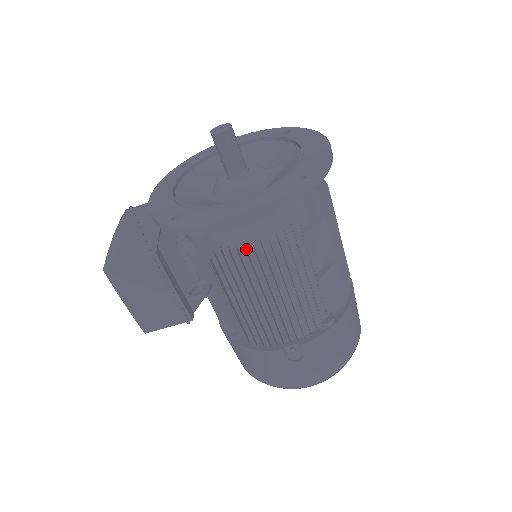
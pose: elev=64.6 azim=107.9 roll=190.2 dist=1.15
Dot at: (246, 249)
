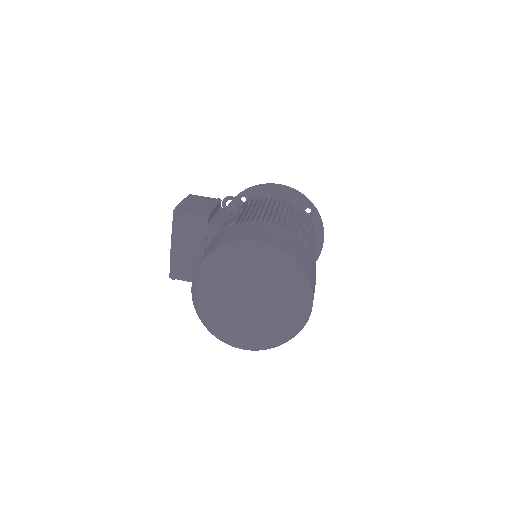
Dot at: (271, 201)
